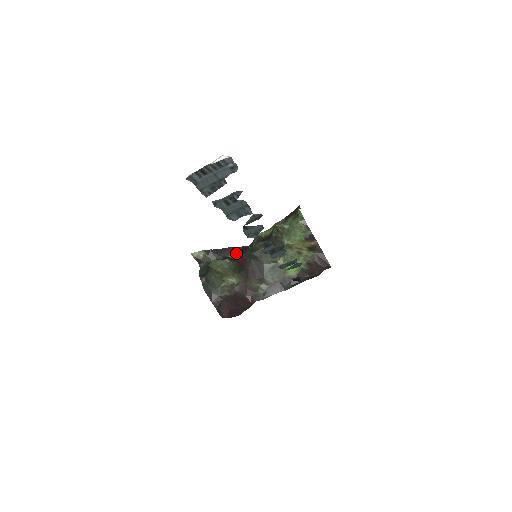
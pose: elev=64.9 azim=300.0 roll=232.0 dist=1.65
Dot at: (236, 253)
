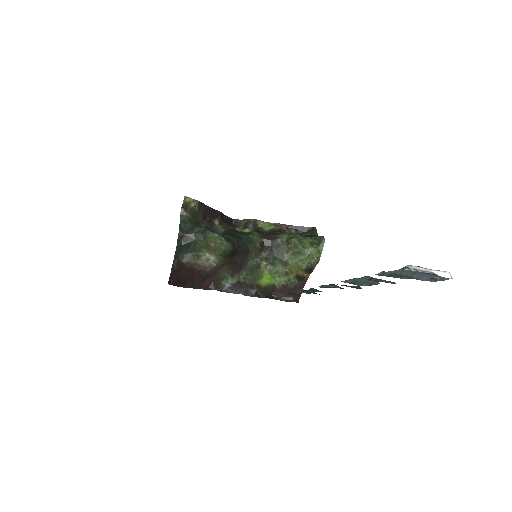
Dot at: (222, 222)
